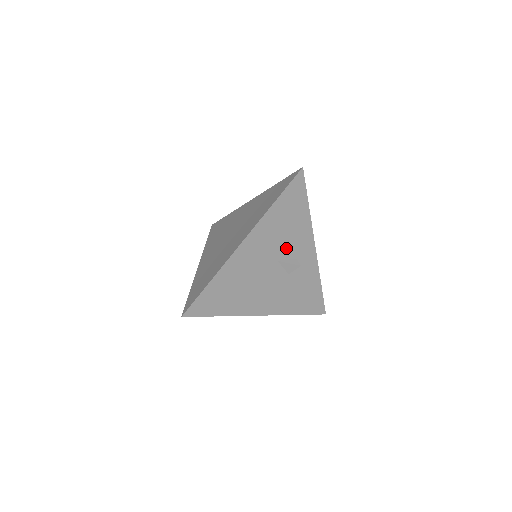
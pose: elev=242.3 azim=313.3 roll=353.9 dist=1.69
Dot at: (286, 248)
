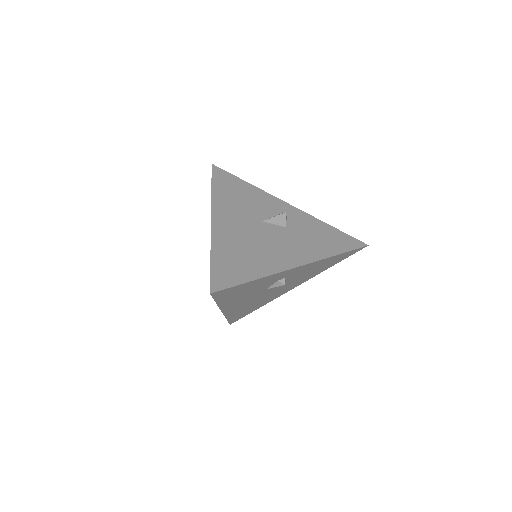
Dot at: (259, 211)
